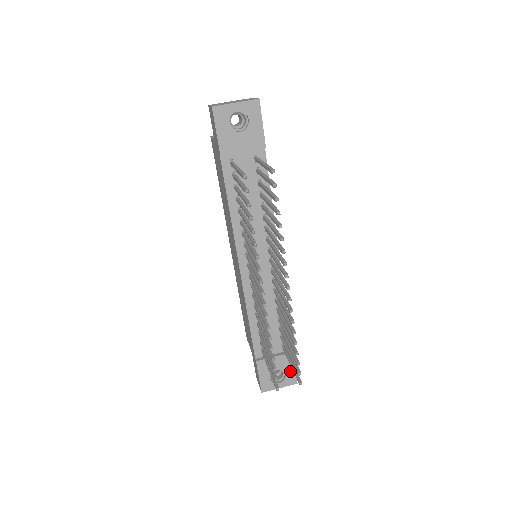
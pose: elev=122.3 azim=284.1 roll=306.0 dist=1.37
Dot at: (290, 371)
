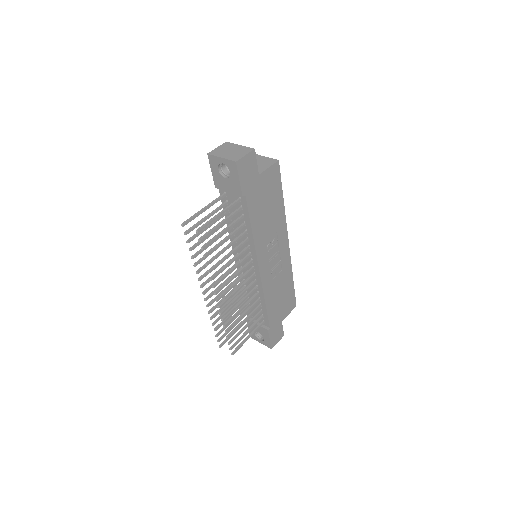
Dot at: (267, 339)
